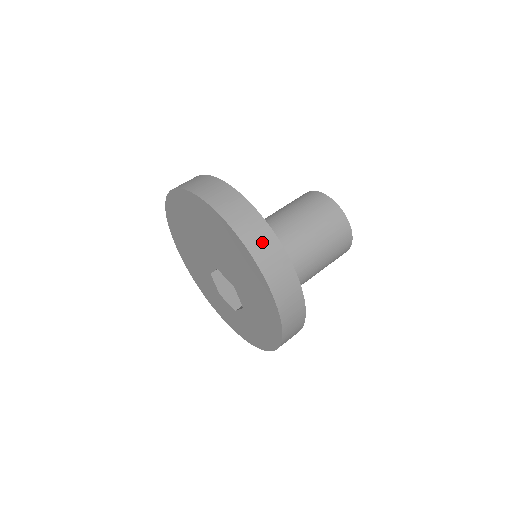
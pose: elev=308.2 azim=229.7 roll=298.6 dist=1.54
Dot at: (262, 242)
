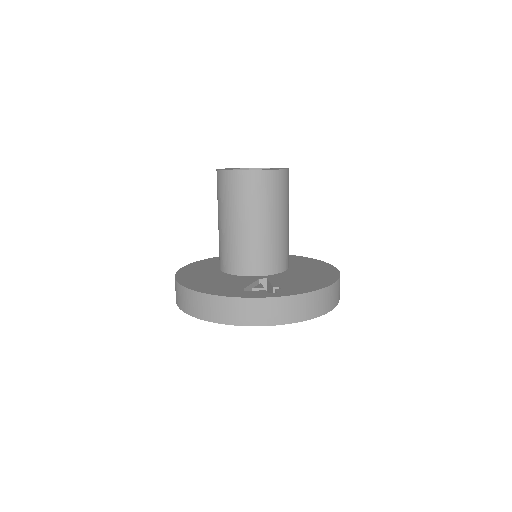
Dot at: (338, 291)
